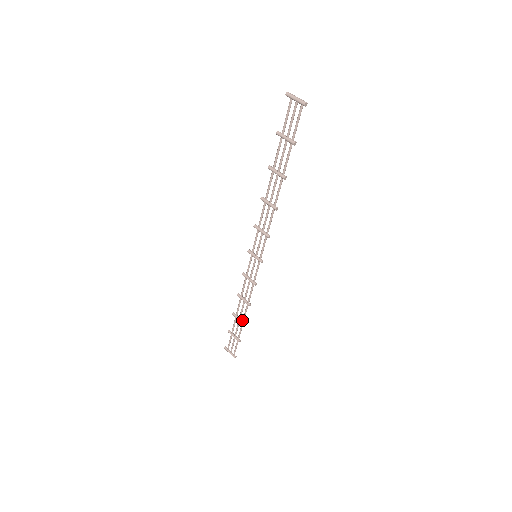
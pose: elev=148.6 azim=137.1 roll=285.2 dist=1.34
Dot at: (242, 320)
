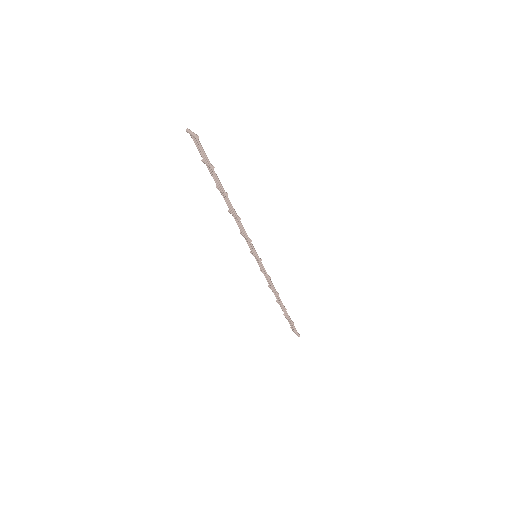
Dot at: (283, 307)
